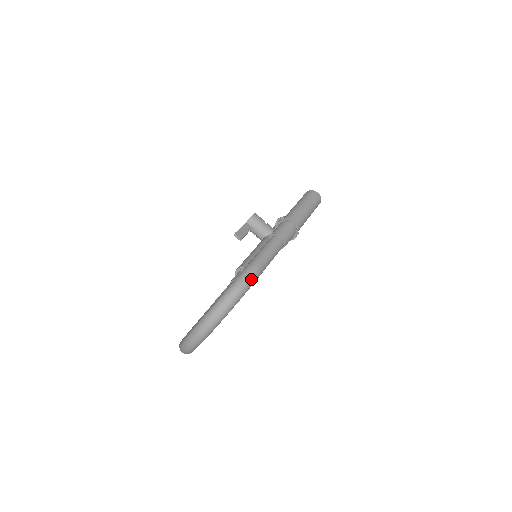
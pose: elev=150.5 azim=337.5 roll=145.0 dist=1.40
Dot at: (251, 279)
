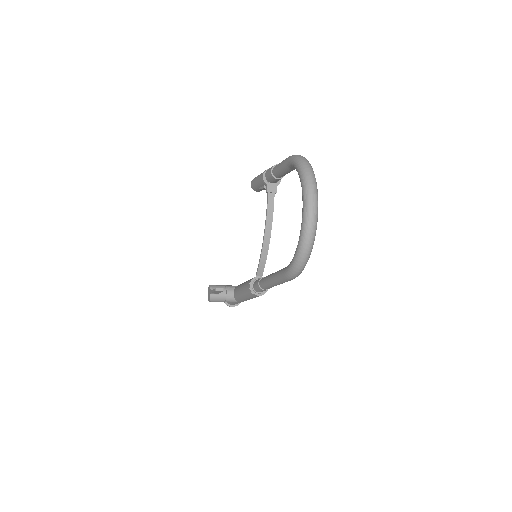
Dot at: occluded
